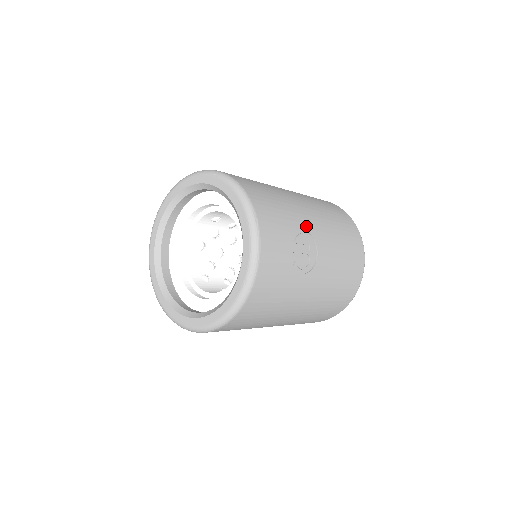
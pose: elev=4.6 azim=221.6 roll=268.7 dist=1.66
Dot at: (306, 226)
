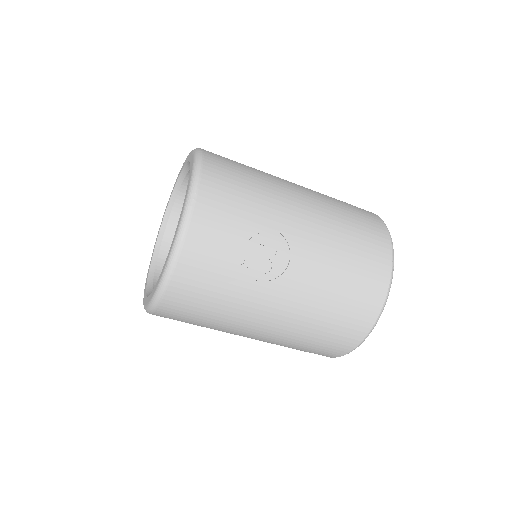
Dot at: (281, 227)
